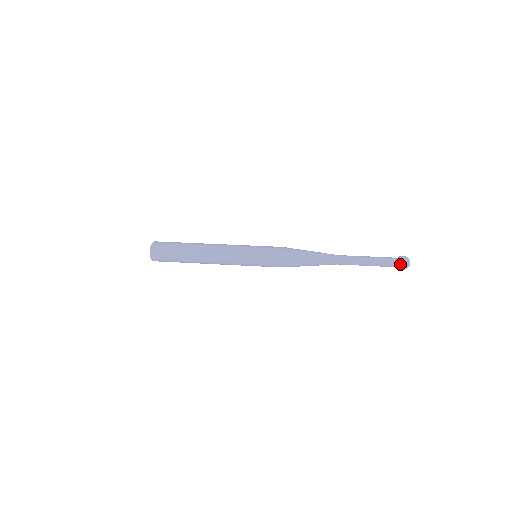
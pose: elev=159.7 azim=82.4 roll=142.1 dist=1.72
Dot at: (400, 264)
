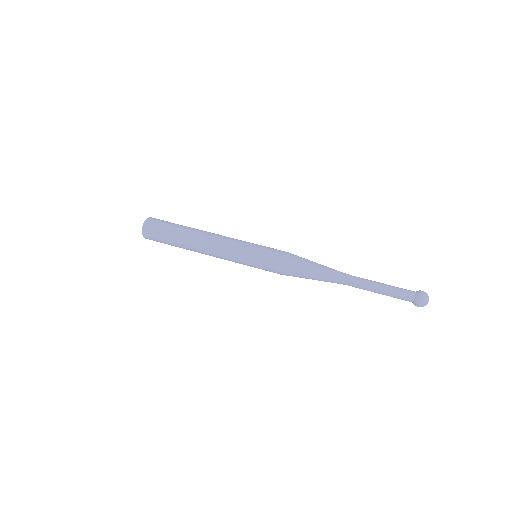
Dot at: occluded
